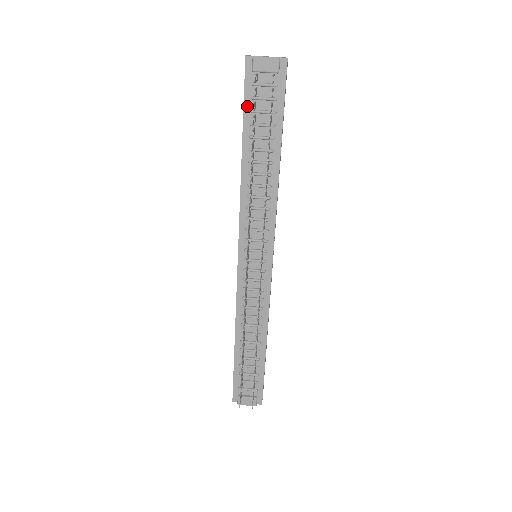
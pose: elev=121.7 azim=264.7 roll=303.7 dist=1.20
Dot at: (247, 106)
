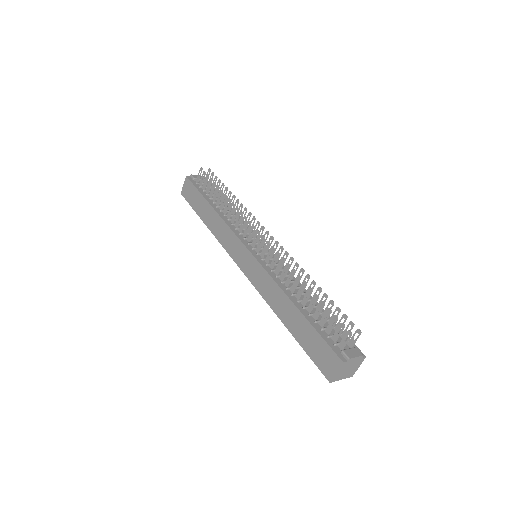
Dot at: (199, 190)
